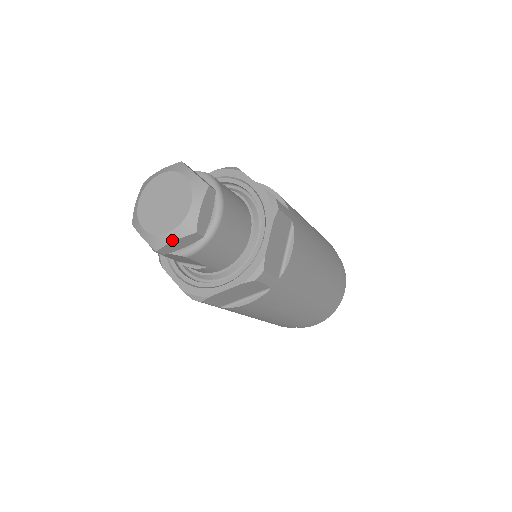
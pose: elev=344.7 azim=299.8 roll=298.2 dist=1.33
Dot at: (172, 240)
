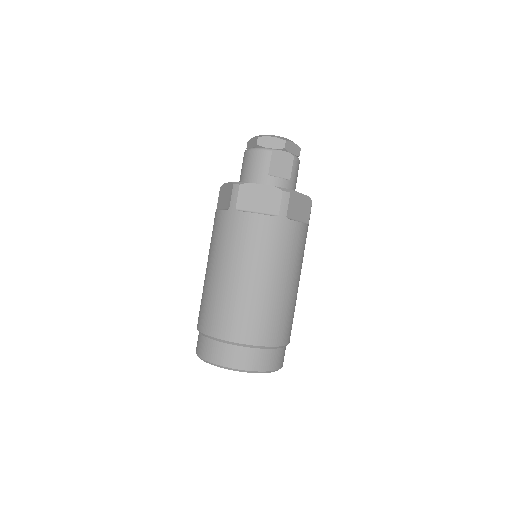
Dot at: (293, 142)
